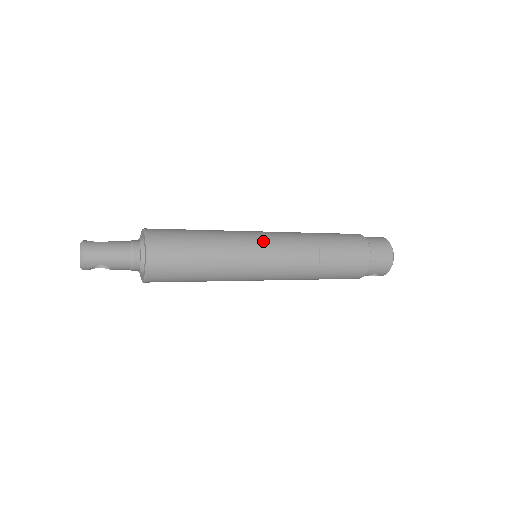
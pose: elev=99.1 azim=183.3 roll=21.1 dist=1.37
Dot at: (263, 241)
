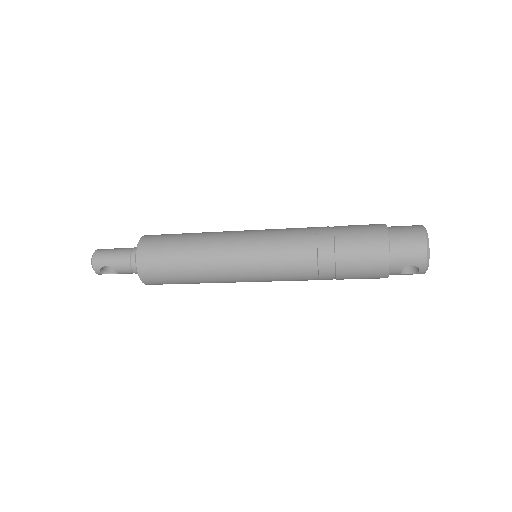
Dot at: (252, 233)
